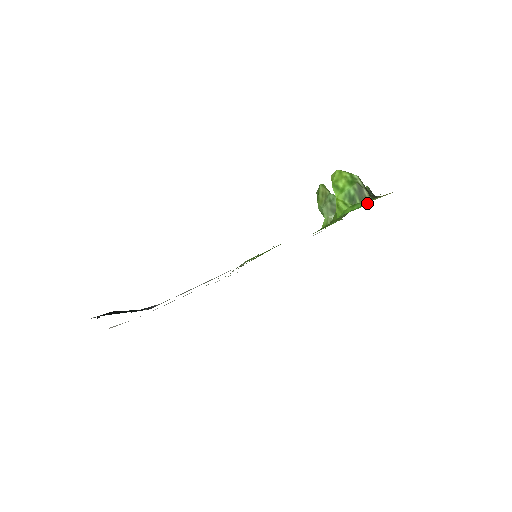
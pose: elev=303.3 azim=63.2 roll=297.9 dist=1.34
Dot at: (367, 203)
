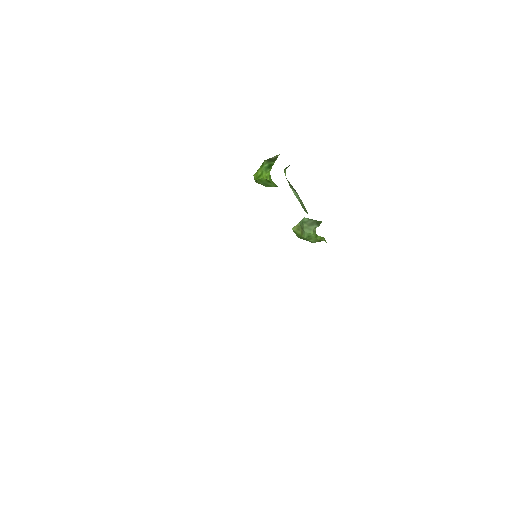
Dot at: occluded
